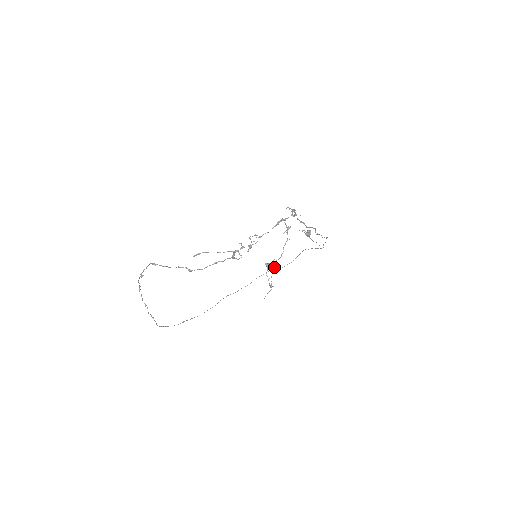
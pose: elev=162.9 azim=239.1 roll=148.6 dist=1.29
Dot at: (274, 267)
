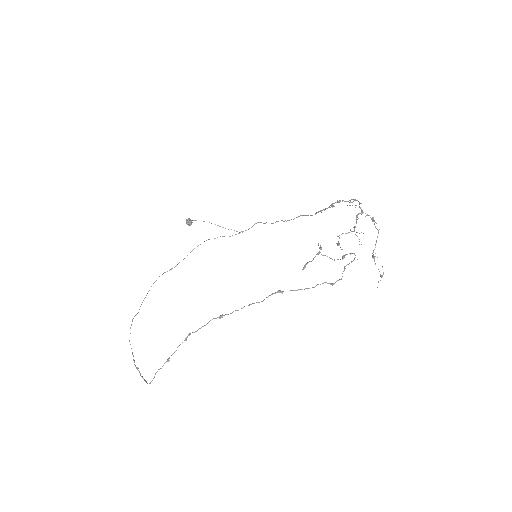
Dot at: occluded
